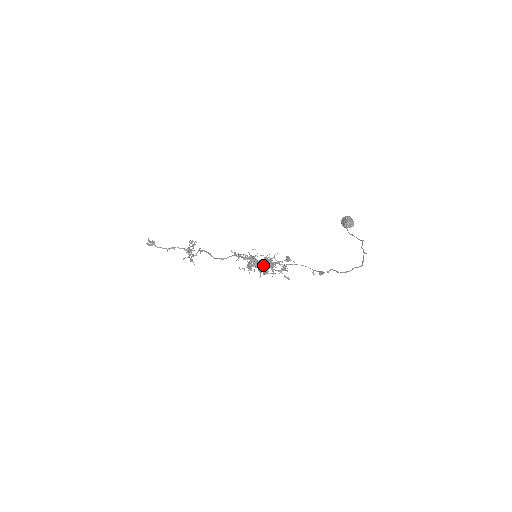
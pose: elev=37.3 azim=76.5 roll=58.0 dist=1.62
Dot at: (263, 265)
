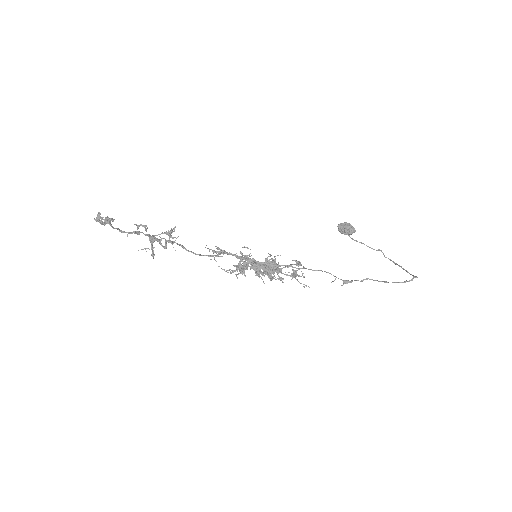
Dot at: (267, 268)
